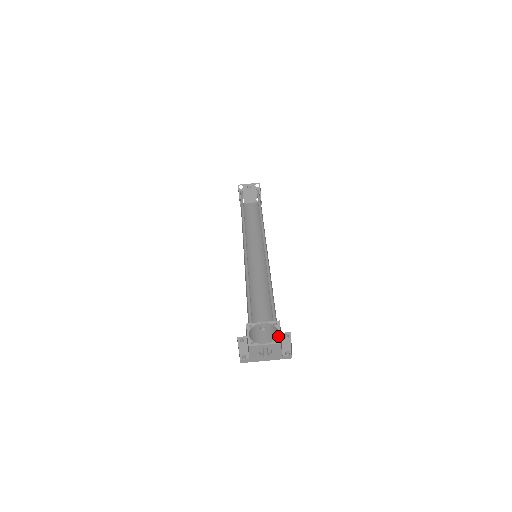
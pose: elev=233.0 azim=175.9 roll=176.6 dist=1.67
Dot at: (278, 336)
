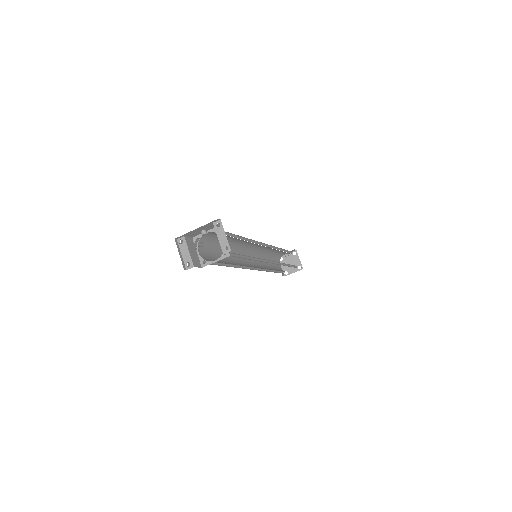
Dot at: (225, 247)
